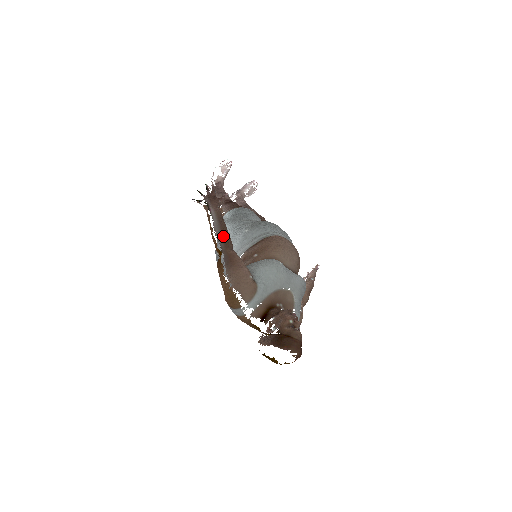
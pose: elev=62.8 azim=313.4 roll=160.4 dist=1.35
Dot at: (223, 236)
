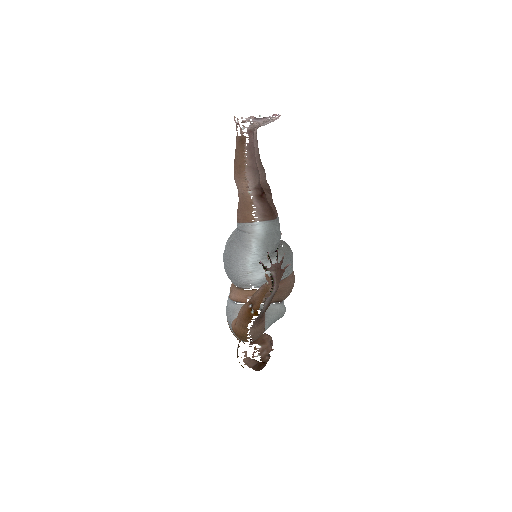
Dot at: occluded
